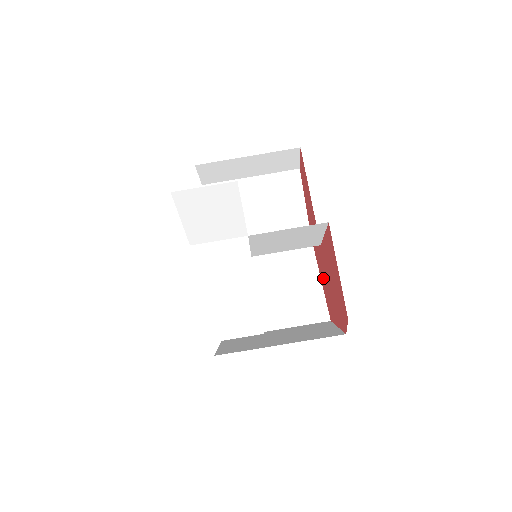
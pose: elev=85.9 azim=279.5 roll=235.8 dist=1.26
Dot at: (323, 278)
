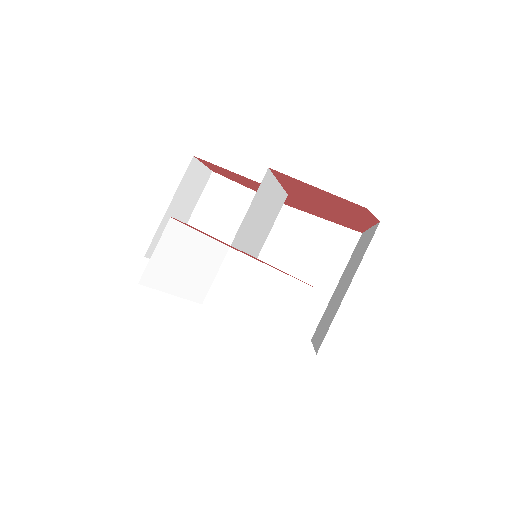
Dot at: (319, 214)
